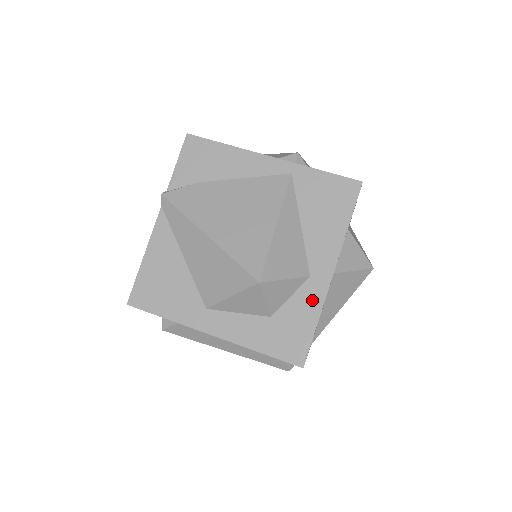
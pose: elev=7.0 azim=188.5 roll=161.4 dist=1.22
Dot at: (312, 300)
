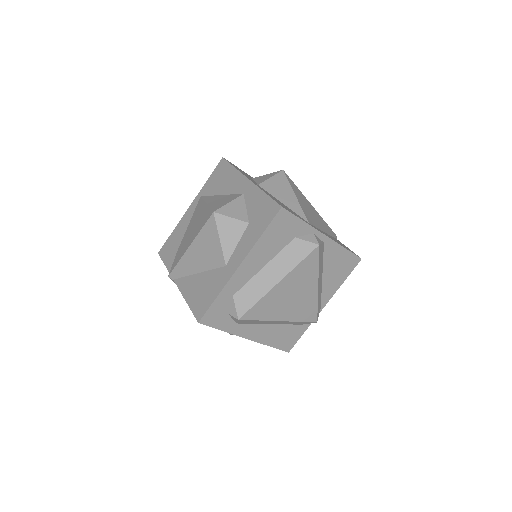
Dot at: (254, 194)
